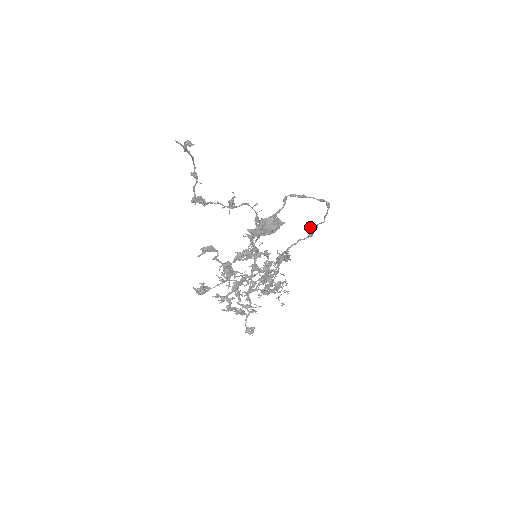
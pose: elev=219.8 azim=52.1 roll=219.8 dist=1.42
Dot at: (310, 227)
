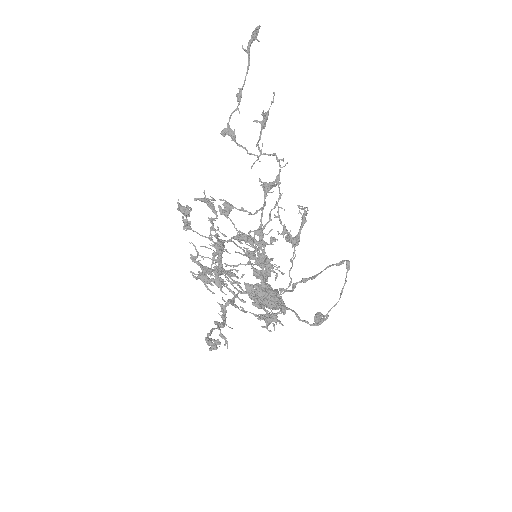
Dot at: (319, 319)
